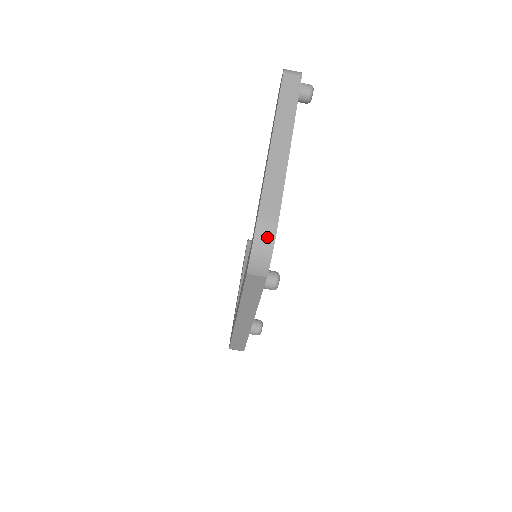
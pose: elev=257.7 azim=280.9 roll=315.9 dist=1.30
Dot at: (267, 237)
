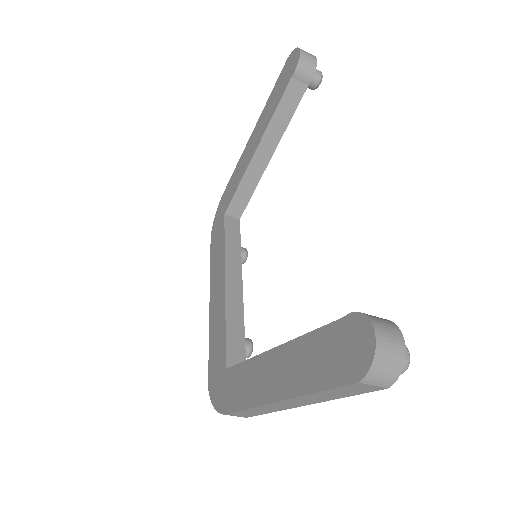
Dot at: occluded
